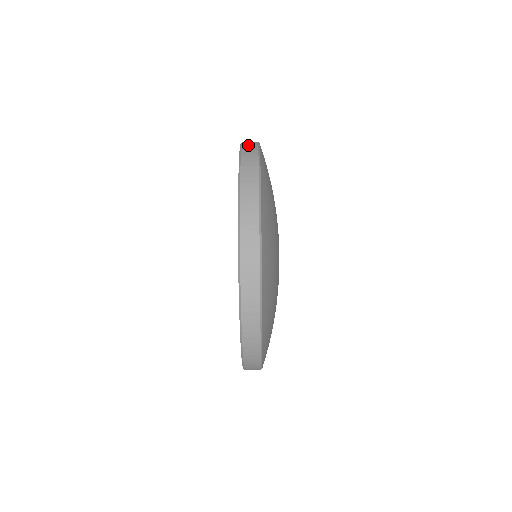
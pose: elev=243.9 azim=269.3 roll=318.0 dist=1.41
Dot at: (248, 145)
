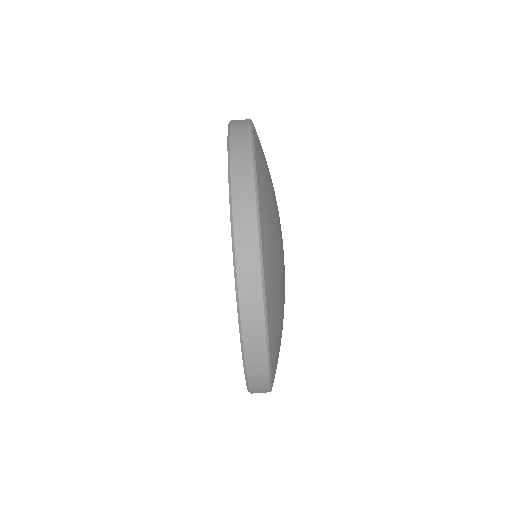
Dot at: (238, 150)
